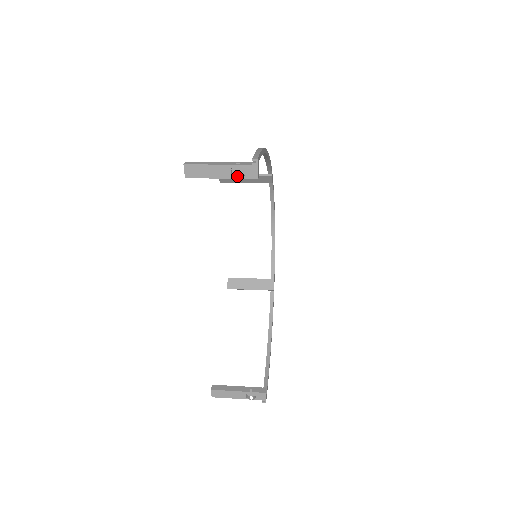
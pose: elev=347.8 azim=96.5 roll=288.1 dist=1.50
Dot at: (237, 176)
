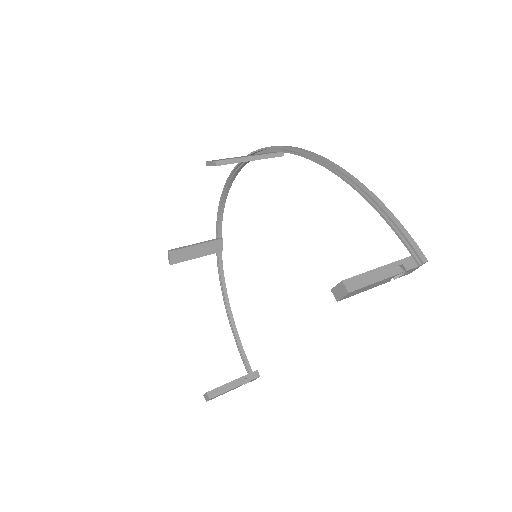
Dot at: occluded
